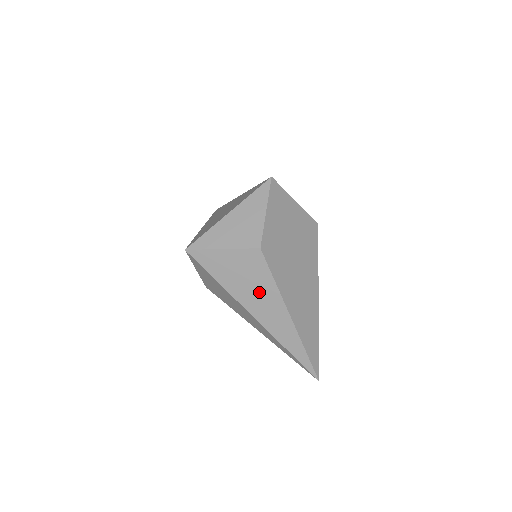
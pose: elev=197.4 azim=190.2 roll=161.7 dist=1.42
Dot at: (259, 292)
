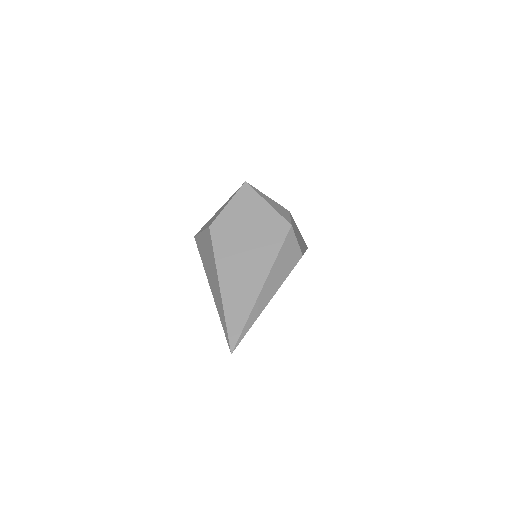
Dot at: (211, 264)
